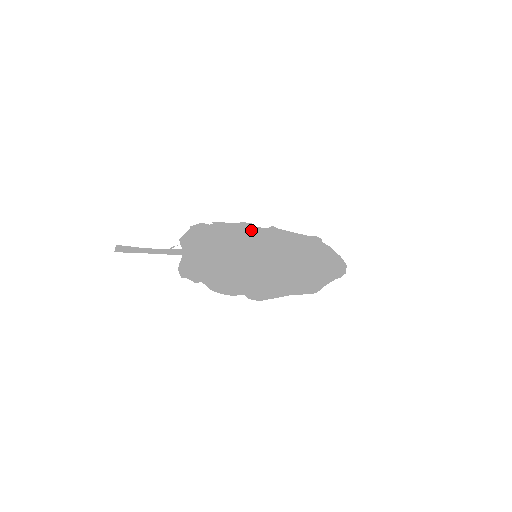
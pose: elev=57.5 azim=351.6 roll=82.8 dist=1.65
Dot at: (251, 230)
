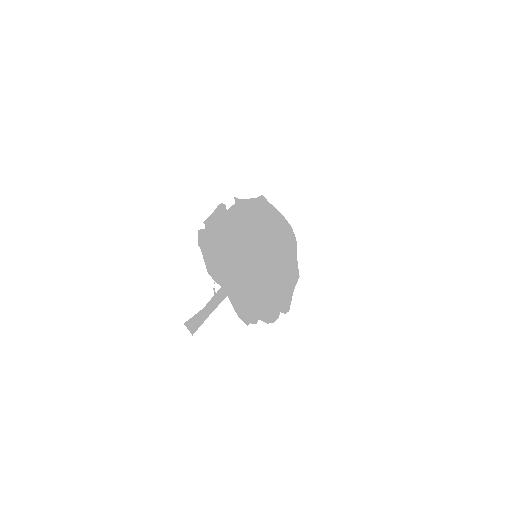
Dot at: (230, 216)
